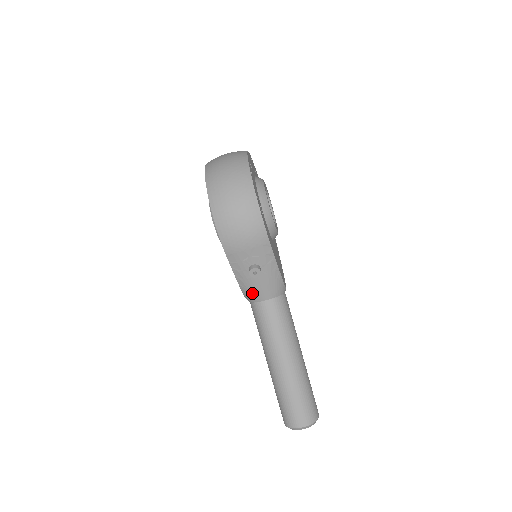
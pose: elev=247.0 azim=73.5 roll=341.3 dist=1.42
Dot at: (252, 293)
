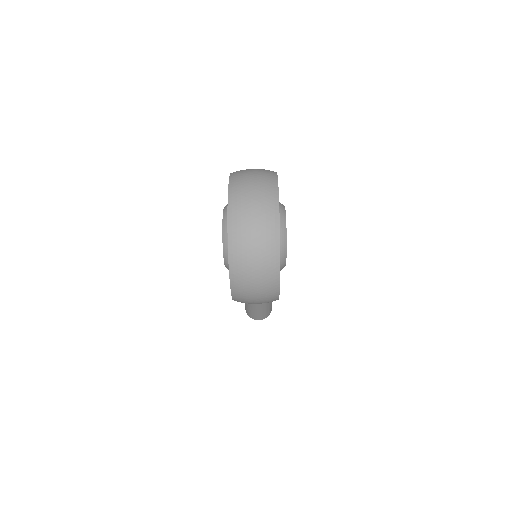
Dot at: occluded
